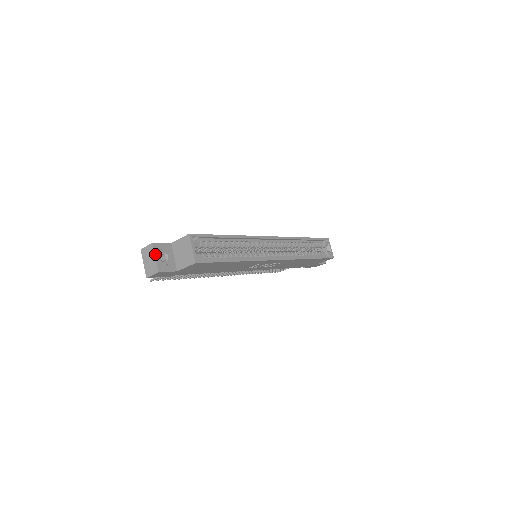
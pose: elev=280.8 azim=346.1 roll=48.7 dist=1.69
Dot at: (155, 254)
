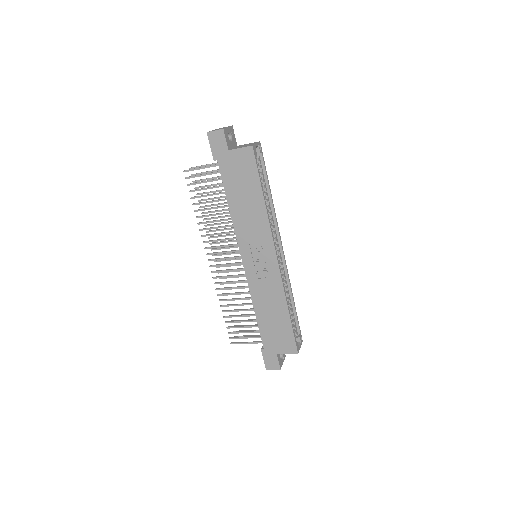
Dot at: (229, 127)
